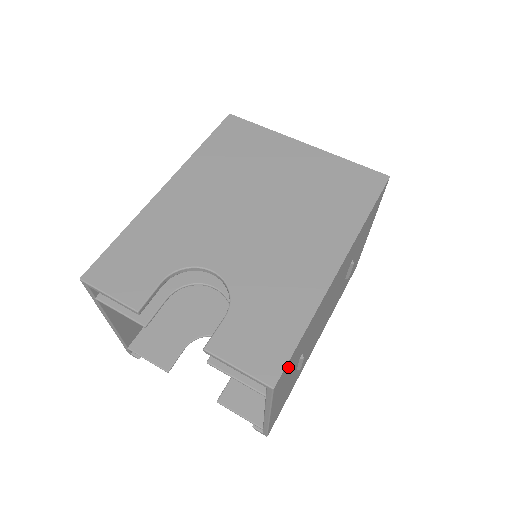
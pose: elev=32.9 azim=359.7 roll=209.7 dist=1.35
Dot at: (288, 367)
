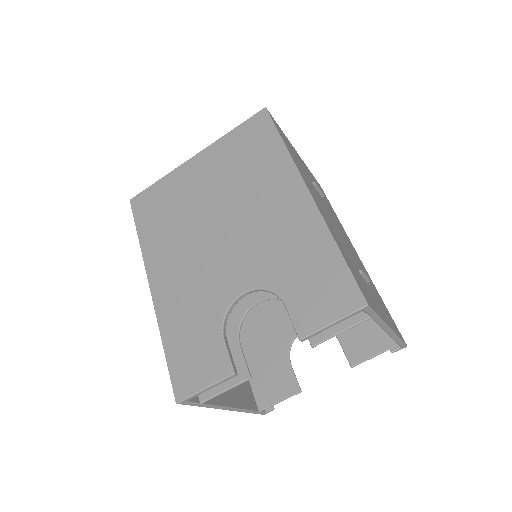
Dot at: (359, 284)
